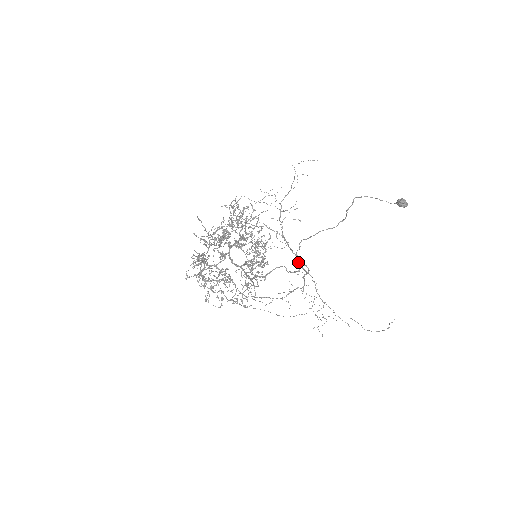
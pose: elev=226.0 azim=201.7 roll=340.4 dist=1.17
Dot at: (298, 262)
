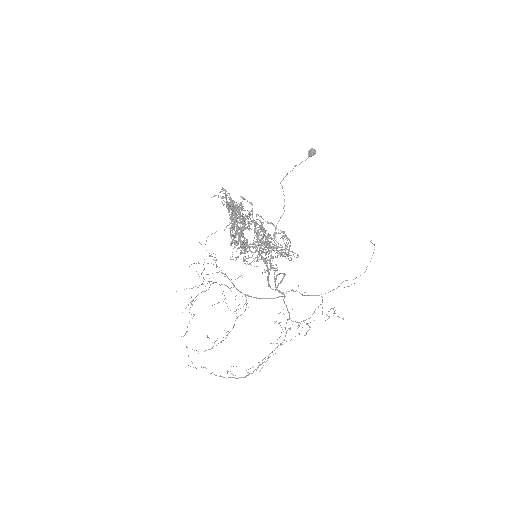
Dot at: (277, 274)
